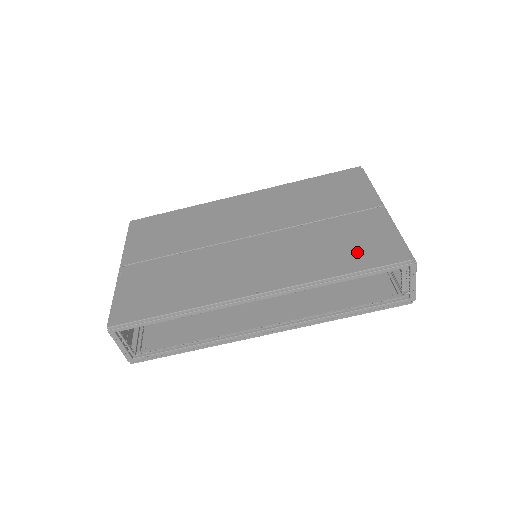
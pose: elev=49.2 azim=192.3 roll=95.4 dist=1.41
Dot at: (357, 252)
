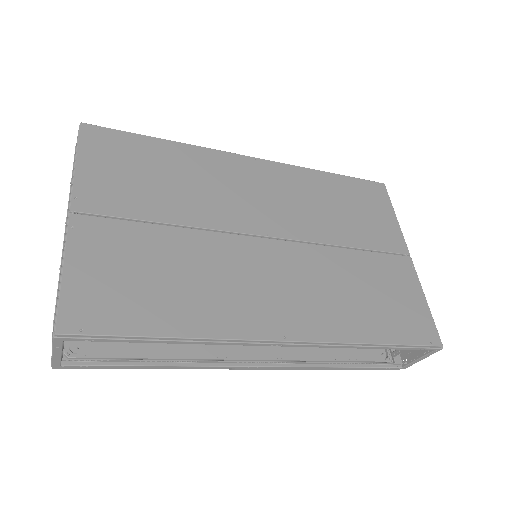
Dot at: (391, 314)
